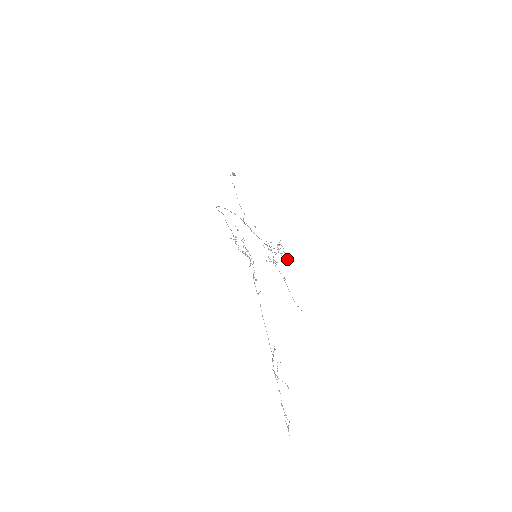
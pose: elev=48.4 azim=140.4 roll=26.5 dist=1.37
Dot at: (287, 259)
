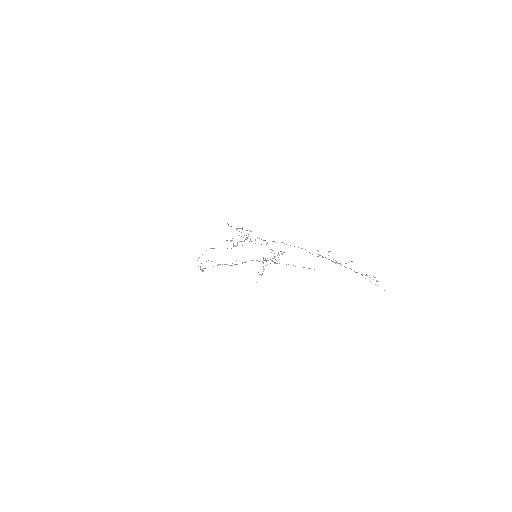
Dot at: occluded
